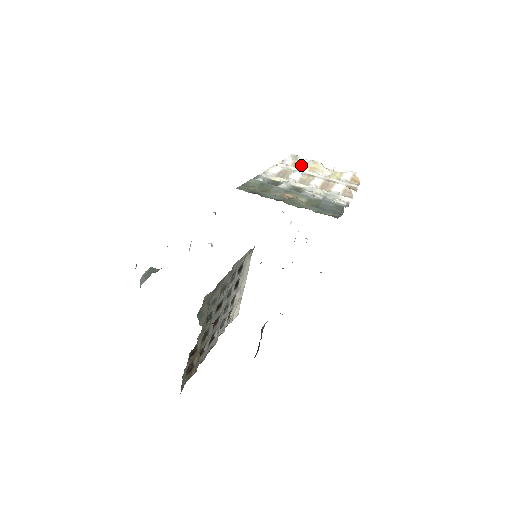
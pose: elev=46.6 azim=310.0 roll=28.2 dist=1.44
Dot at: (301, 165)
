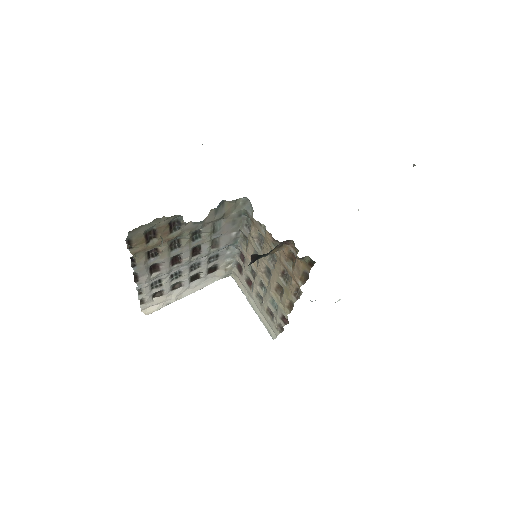
Dot at: occluded
